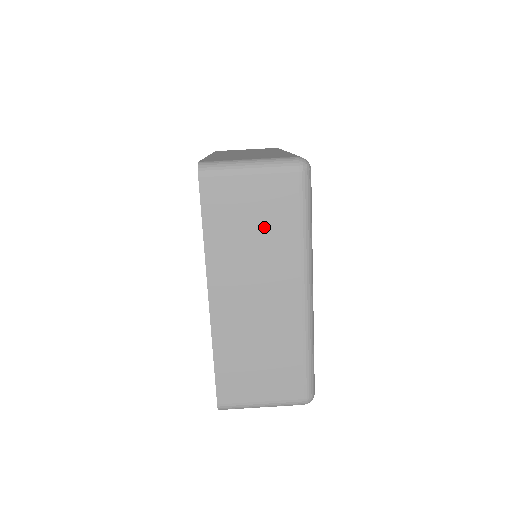
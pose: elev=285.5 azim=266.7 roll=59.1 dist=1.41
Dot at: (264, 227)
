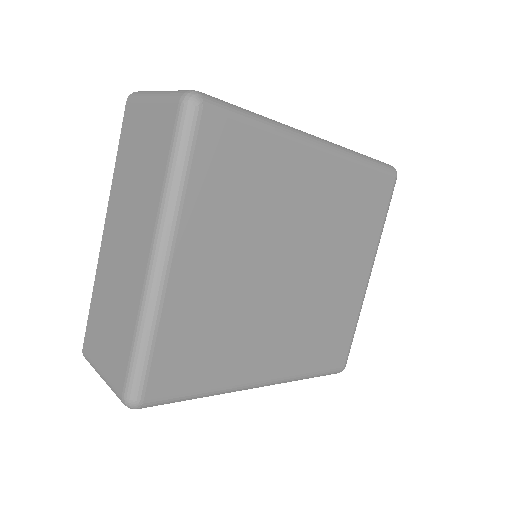
Dot at: (145, 164)
